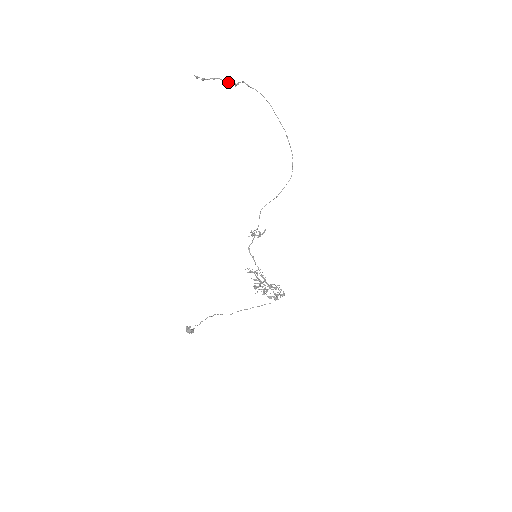
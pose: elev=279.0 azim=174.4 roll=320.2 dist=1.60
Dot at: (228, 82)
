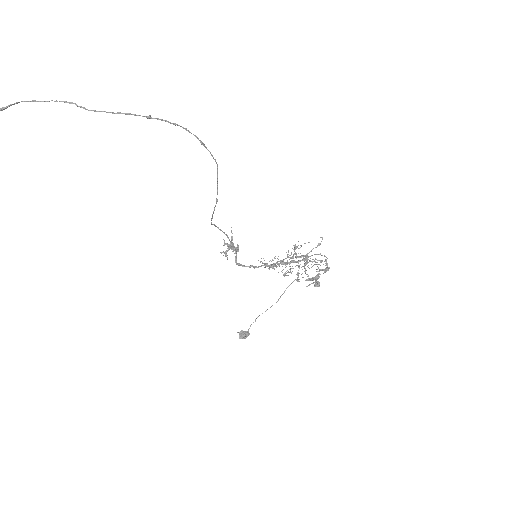
Dot at: out of frame
